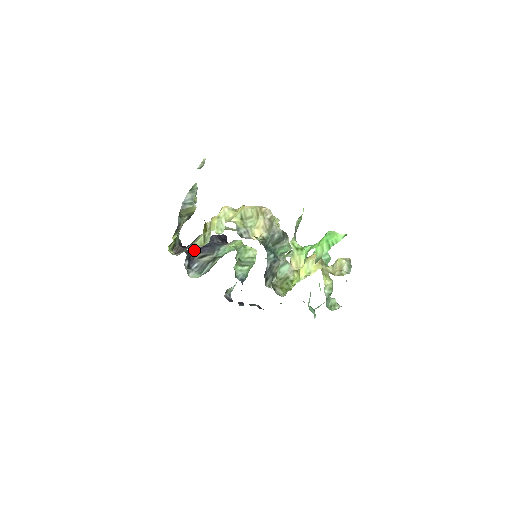
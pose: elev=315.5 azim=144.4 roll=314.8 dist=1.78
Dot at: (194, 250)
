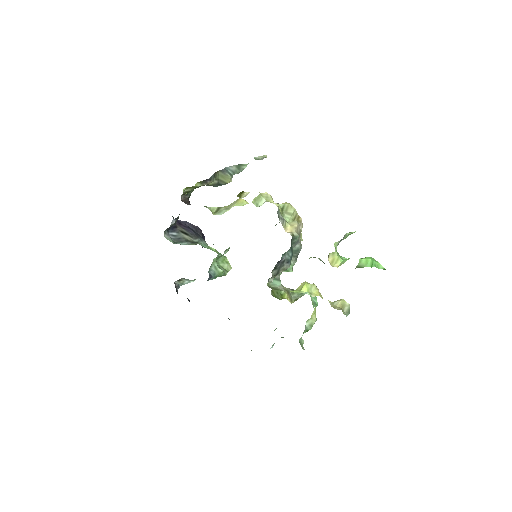
Dot at: (179, 223)
